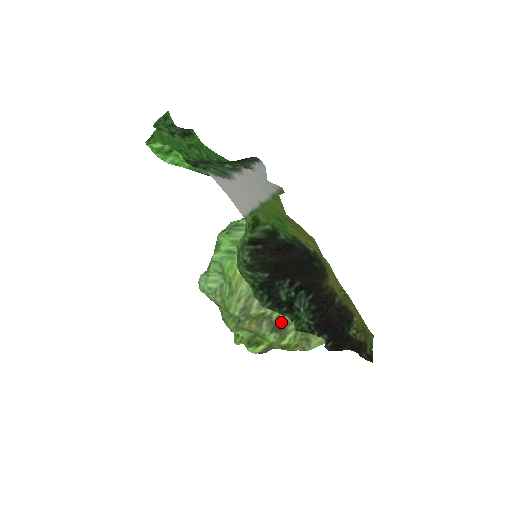
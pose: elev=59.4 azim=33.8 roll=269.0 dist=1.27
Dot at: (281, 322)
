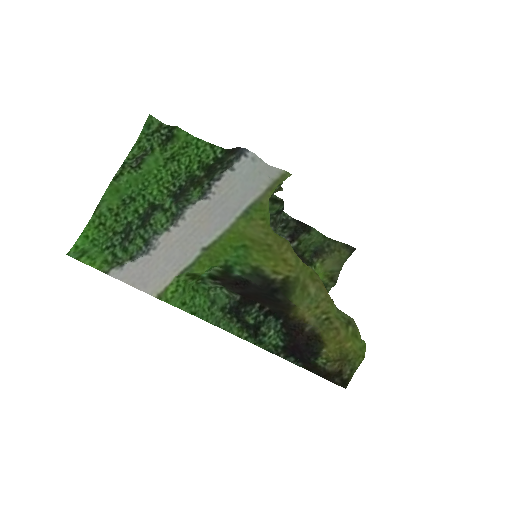
Dot at: occluded
